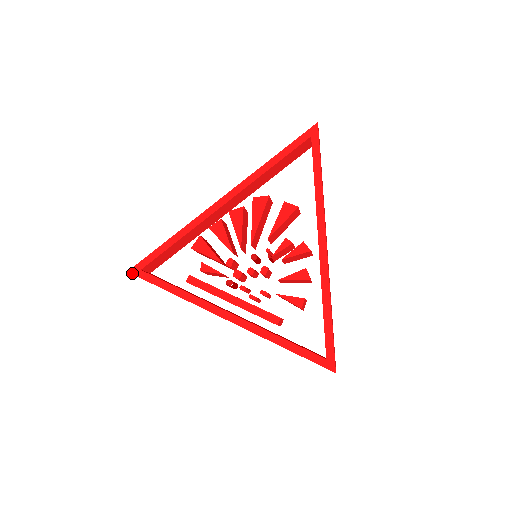
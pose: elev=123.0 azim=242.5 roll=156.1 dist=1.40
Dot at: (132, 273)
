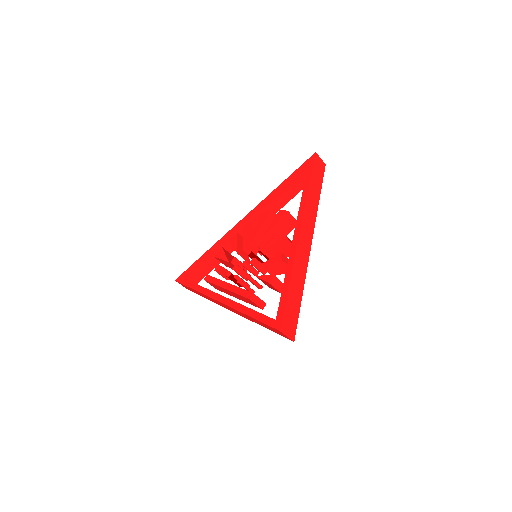
Dot at: (177, 281)
